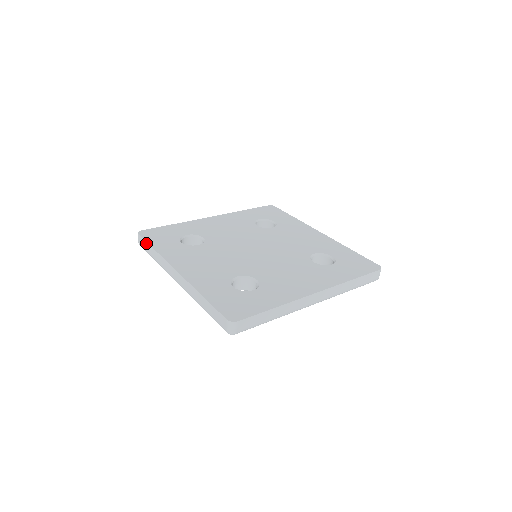
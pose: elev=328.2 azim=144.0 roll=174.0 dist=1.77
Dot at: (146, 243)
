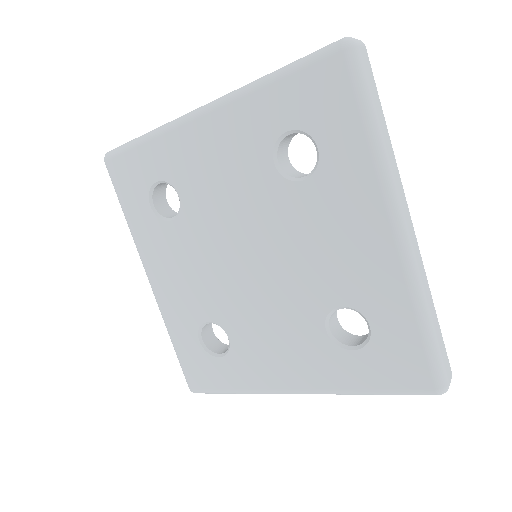
Dot at: occluded
